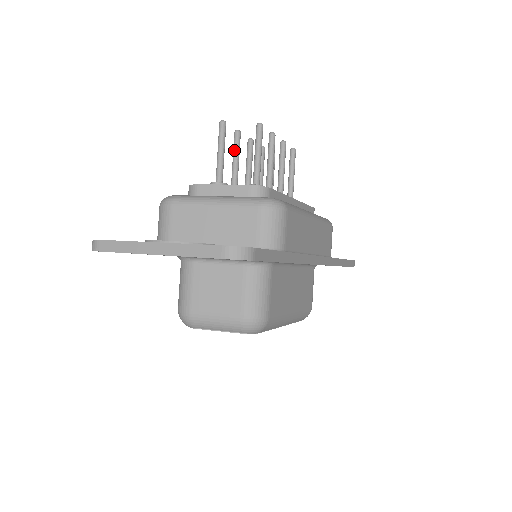
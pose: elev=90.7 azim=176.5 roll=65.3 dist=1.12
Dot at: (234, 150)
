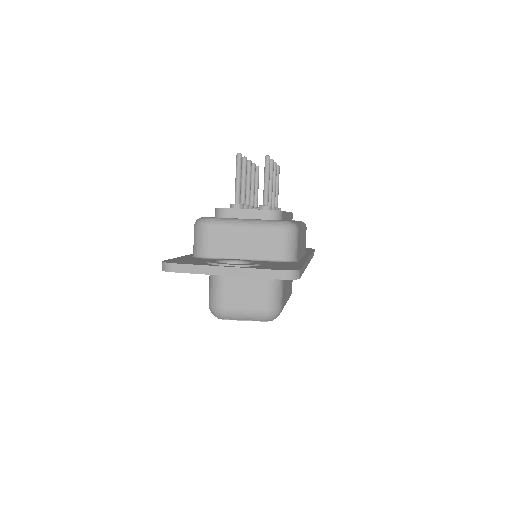
Dot at: (242, 173)
